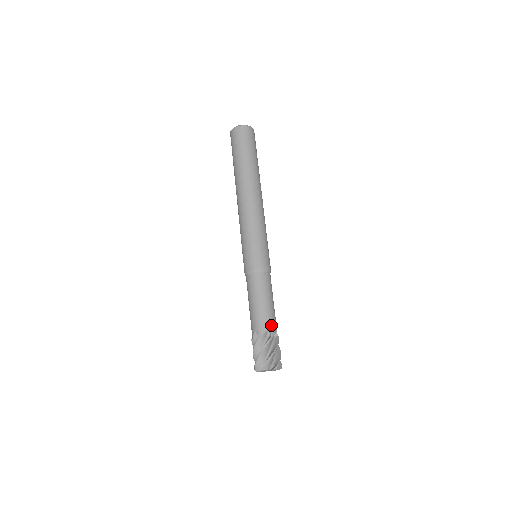
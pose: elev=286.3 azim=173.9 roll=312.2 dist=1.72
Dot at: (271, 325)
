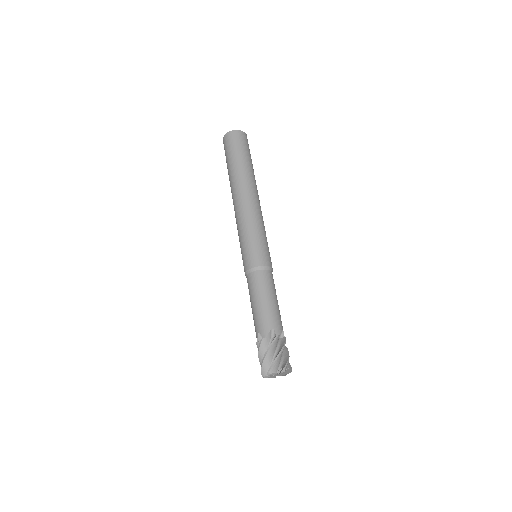
Dot at: (282, 326)
